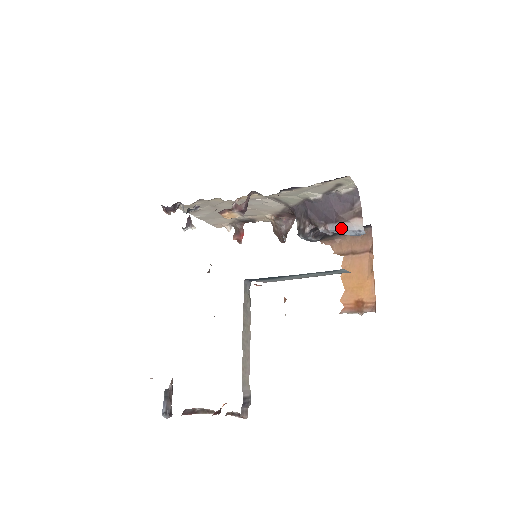
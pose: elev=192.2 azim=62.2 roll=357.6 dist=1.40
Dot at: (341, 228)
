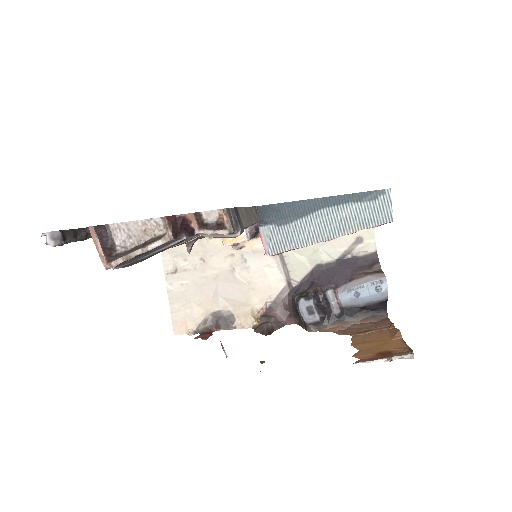
Dot at: (357, 283)
